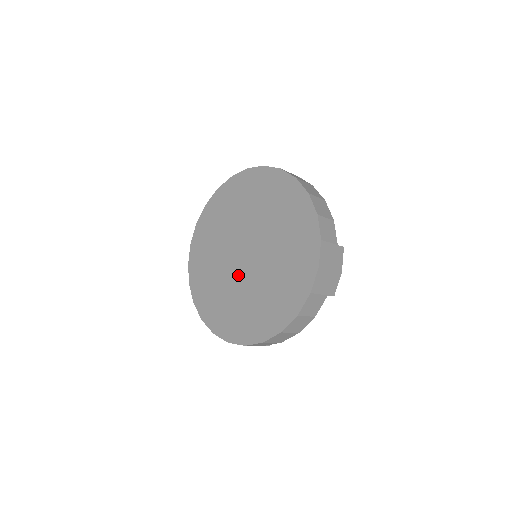
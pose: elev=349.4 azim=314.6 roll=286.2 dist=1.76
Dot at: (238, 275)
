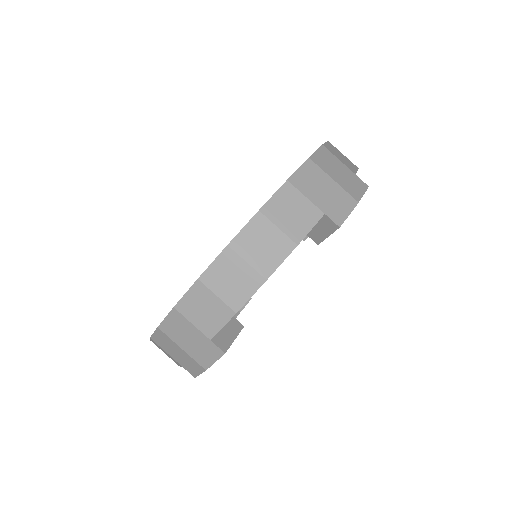
Dot at: occluded
